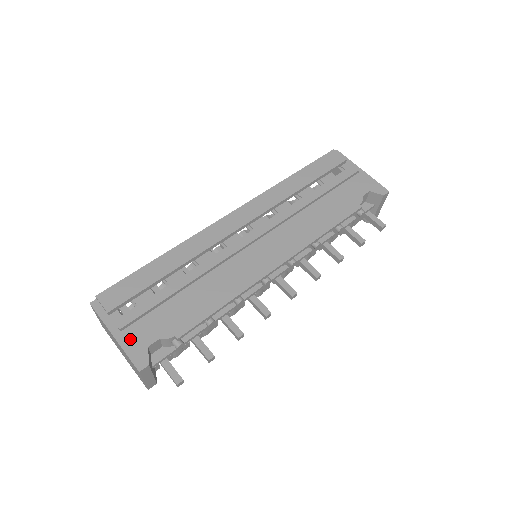
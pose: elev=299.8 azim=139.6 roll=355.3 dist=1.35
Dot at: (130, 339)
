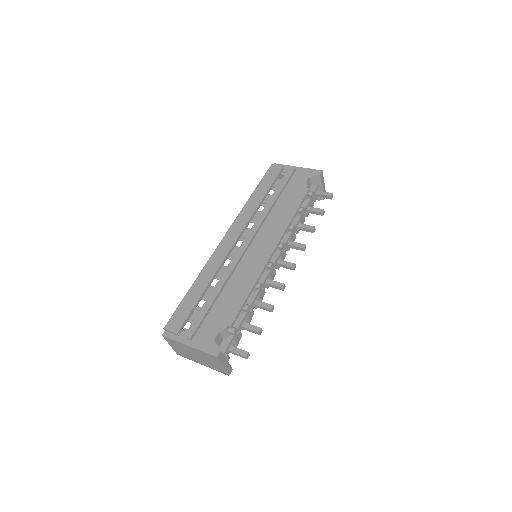
Dot at: (200, 342)
